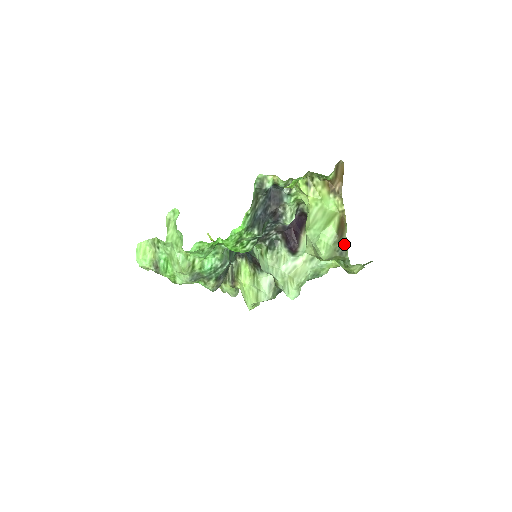
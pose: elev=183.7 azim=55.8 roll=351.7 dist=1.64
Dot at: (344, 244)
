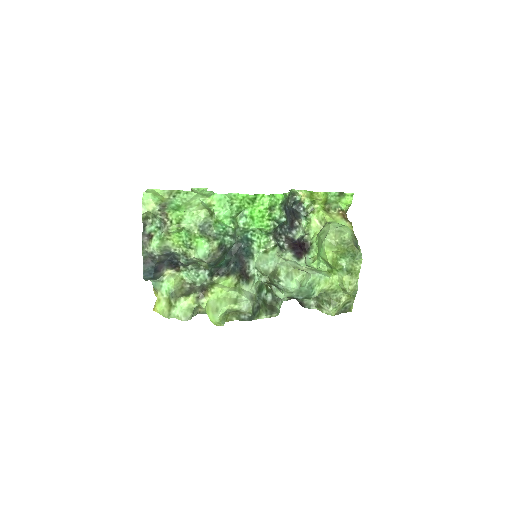
Dot at: (357, 243)
